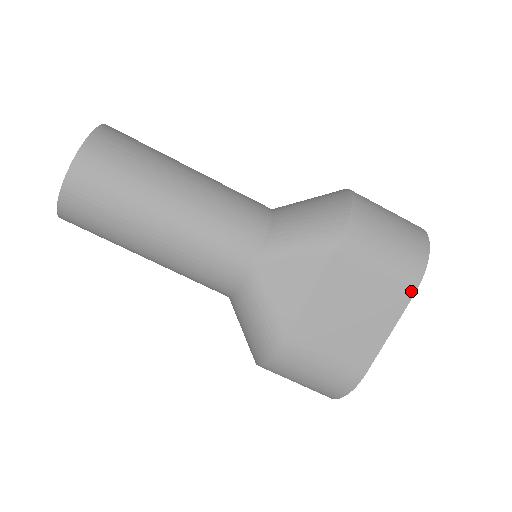
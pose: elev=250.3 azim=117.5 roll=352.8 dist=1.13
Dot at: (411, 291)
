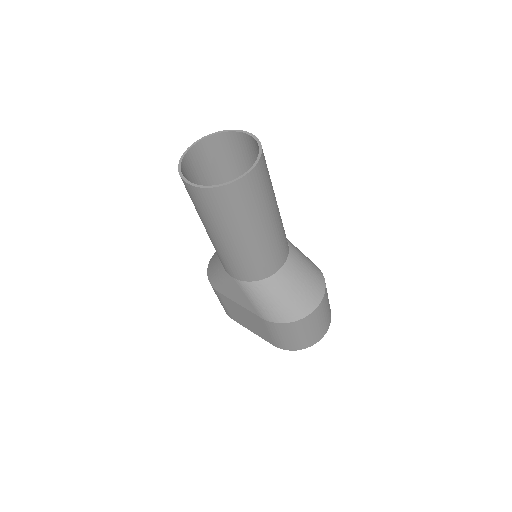
Dot at: (273, 344)
